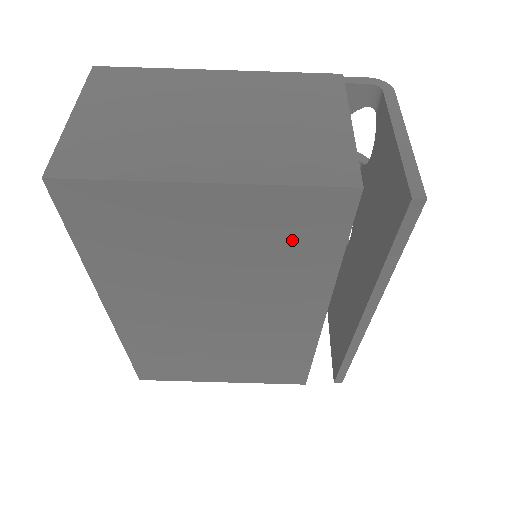
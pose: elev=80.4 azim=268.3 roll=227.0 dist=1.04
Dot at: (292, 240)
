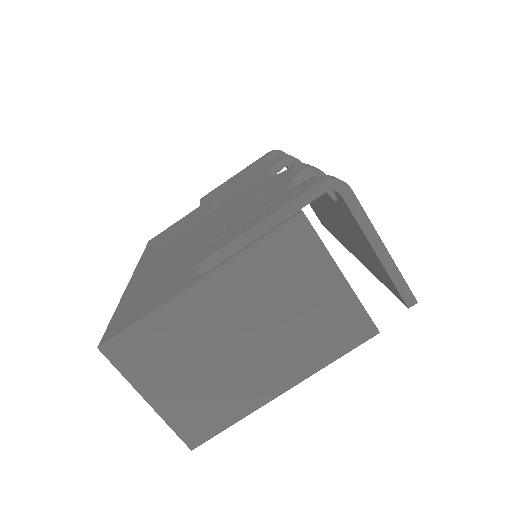
Dot at: occluded
